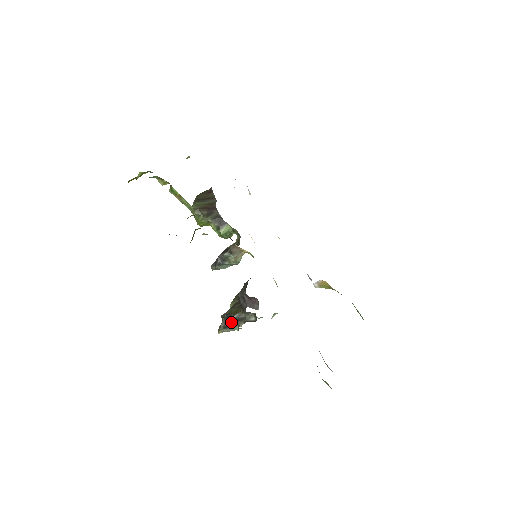
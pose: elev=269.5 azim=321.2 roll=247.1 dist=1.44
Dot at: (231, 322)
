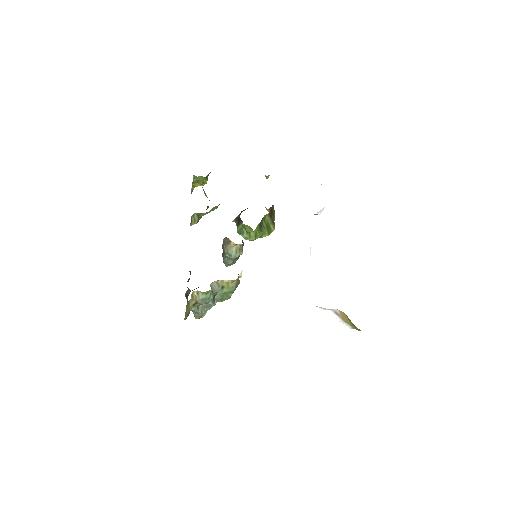
Dot at: occluded
